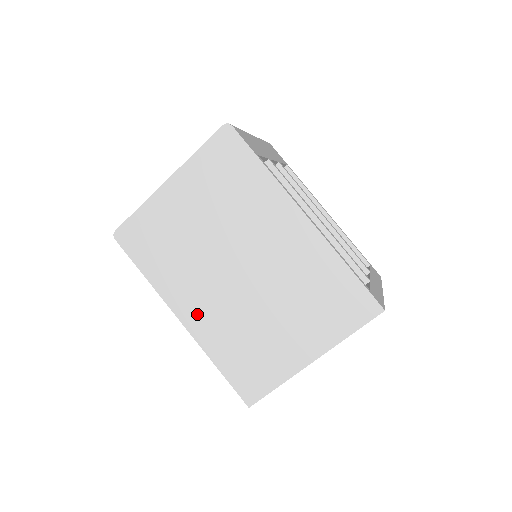
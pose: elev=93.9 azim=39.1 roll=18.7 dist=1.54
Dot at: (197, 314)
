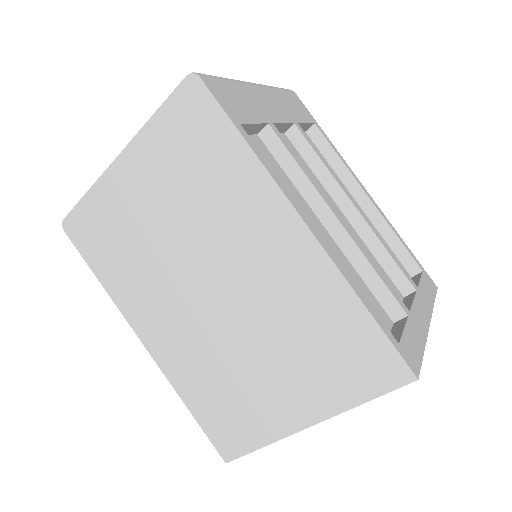
Dot at: (162, 339)
